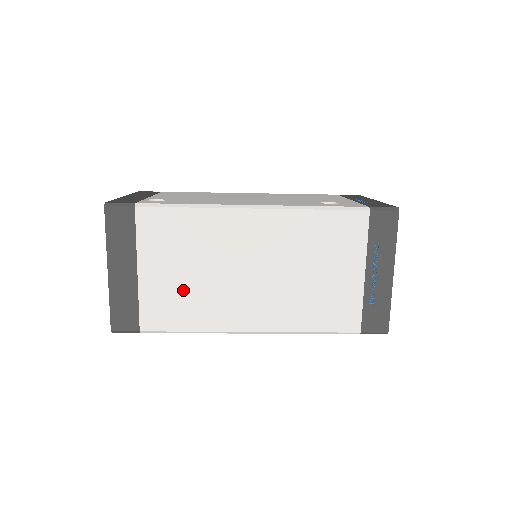
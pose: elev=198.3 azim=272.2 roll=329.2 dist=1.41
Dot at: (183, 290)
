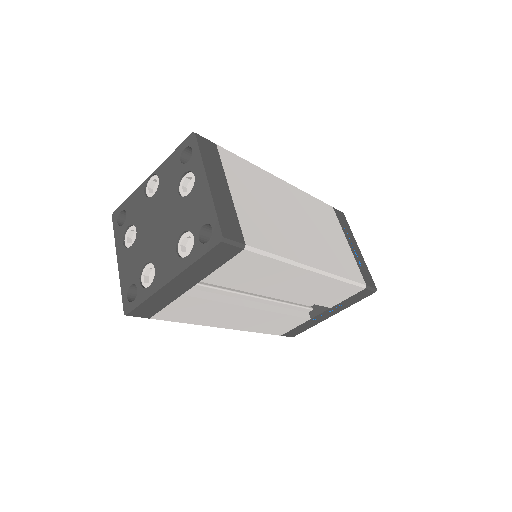
Dot at: (265, 219)
